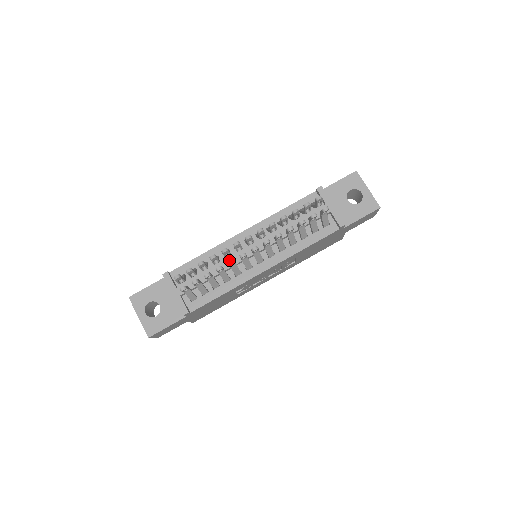
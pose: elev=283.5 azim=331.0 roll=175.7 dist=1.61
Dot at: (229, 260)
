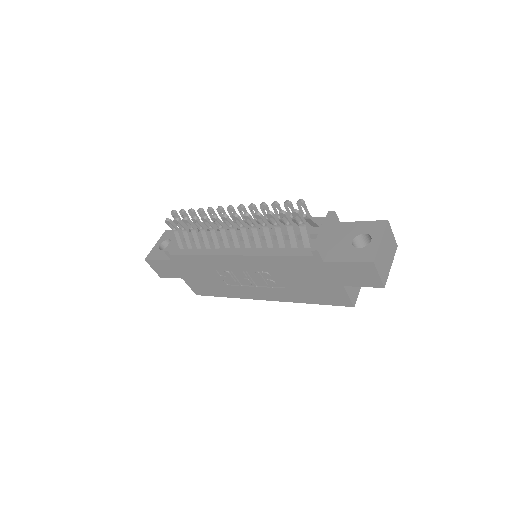
Dot at: occluded
